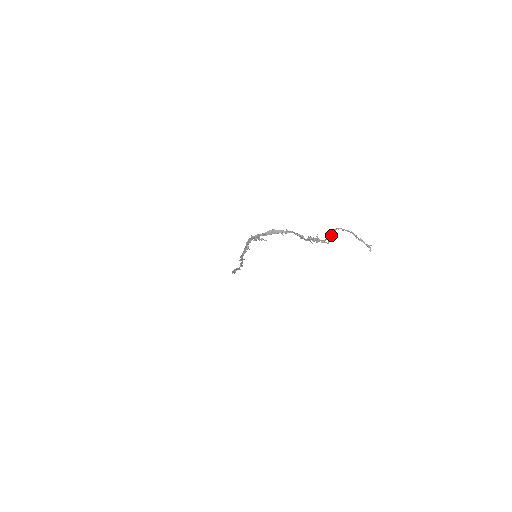
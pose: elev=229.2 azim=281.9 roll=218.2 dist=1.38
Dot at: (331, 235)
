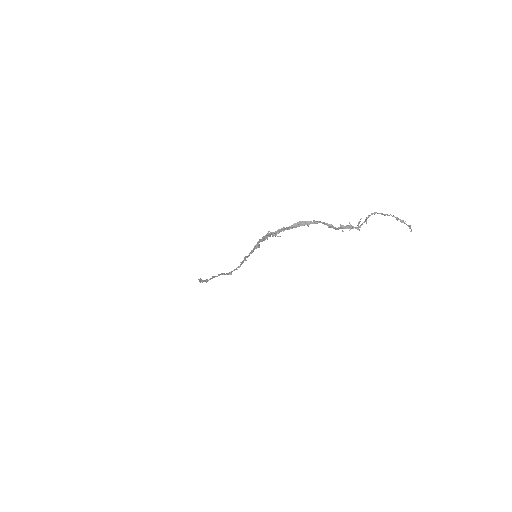
Dot at: (359, 222)
